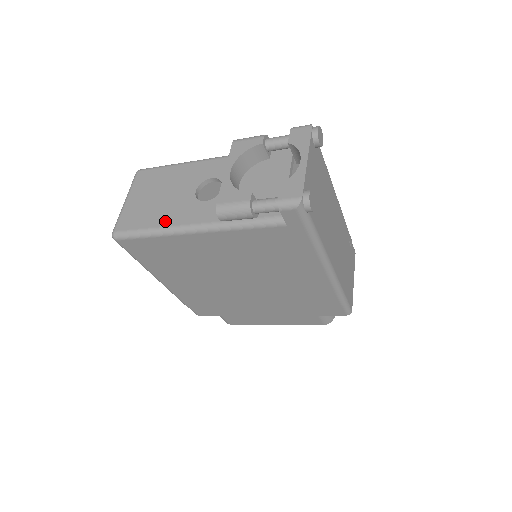
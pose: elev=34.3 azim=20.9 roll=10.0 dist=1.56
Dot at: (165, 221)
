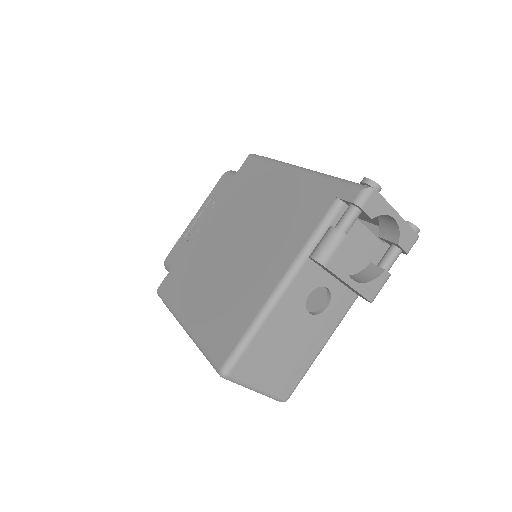
Dot at: (316, 348)
